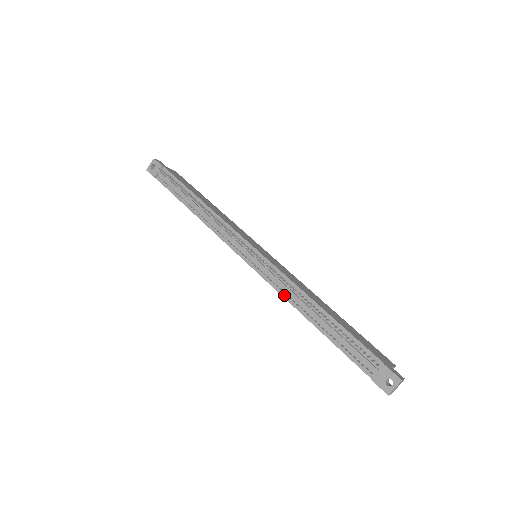
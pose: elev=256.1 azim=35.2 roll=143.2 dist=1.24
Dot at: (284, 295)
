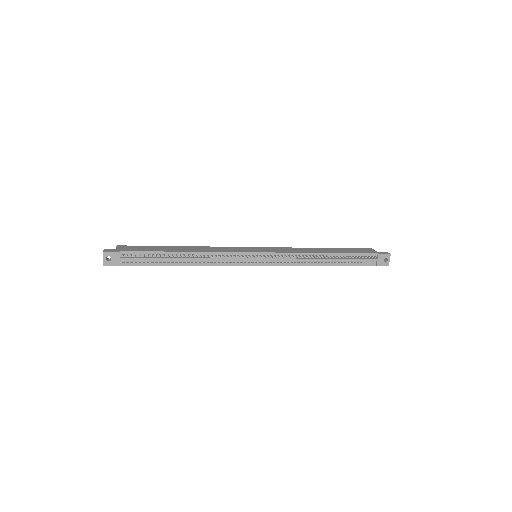
Dot at: (300, 264)
